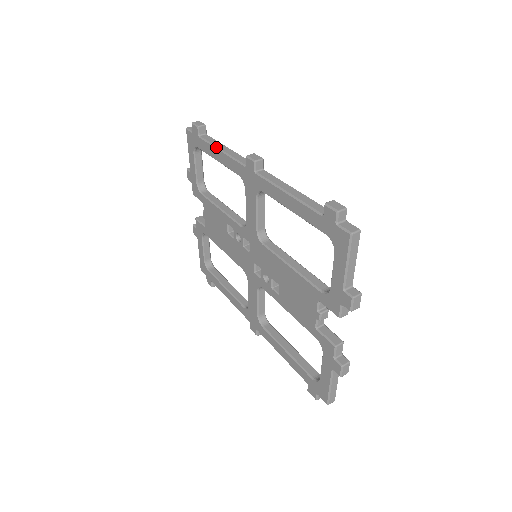
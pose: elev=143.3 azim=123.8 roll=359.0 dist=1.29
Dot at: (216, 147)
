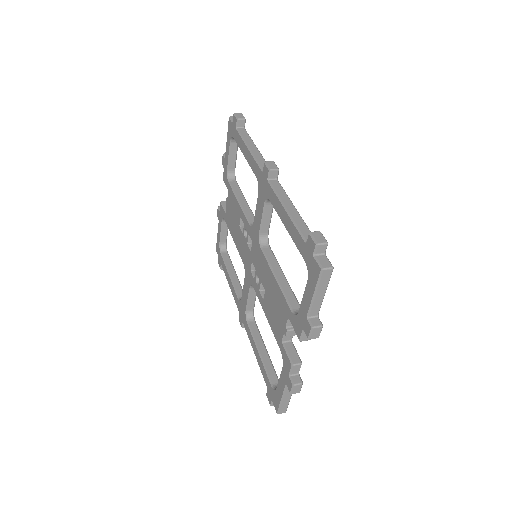
Dot at: (246, 144)
